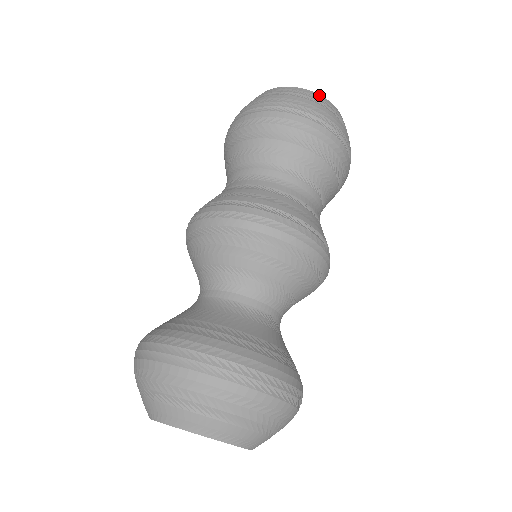
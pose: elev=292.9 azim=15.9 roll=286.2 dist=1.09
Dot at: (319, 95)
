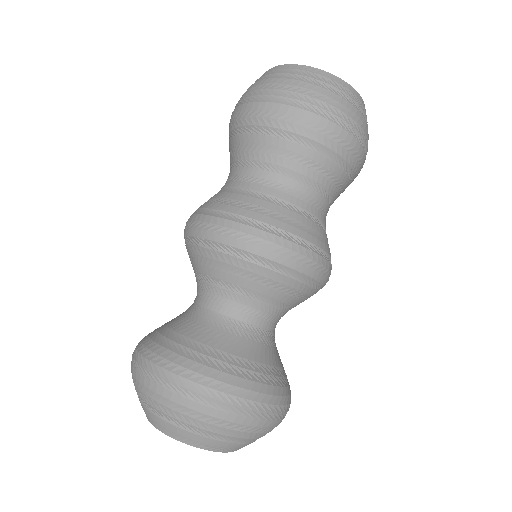
Dot at: (357, 92)
